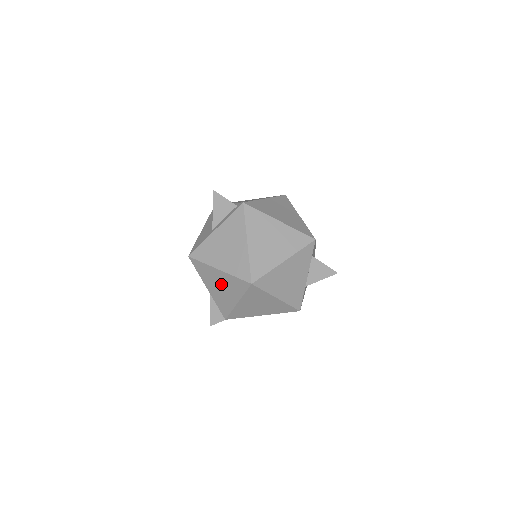
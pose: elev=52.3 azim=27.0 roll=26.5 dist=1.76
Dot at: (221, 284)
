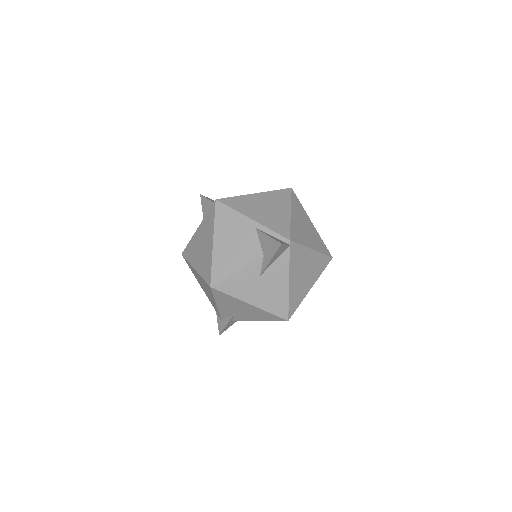
Dot at: (264, 205)
